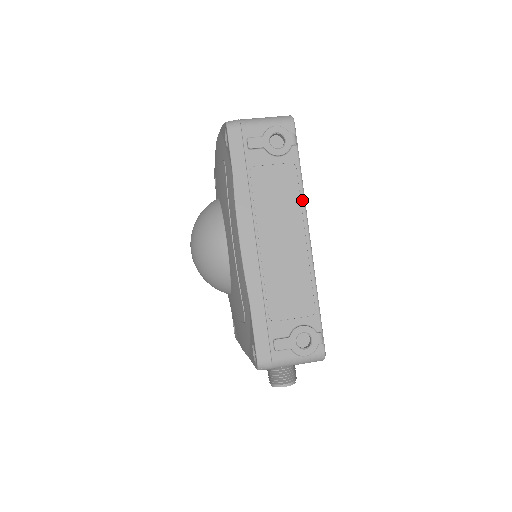
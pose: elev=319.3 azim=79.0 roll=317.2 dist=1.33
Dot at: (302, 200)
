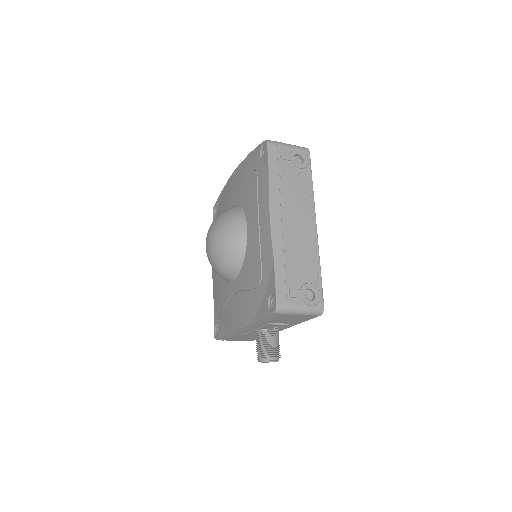
Dot at: (313, 200)
